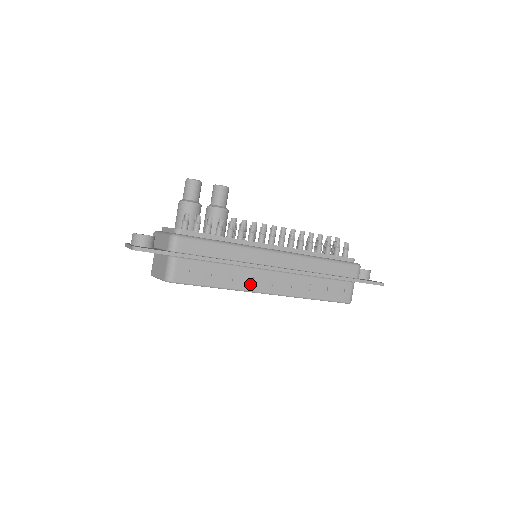
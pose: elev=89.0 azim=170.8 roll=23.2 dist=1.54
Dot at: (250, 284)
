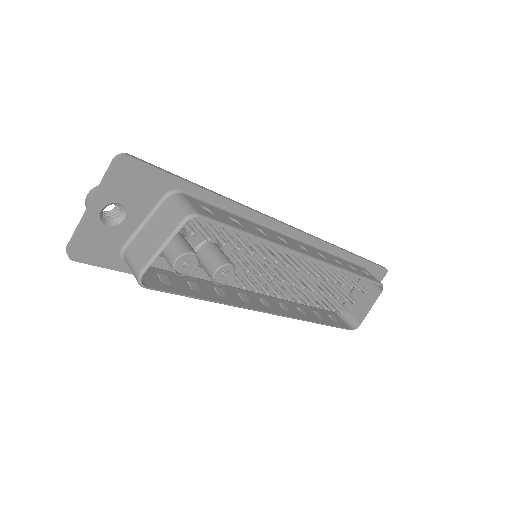
Dot at: (286, 244)
